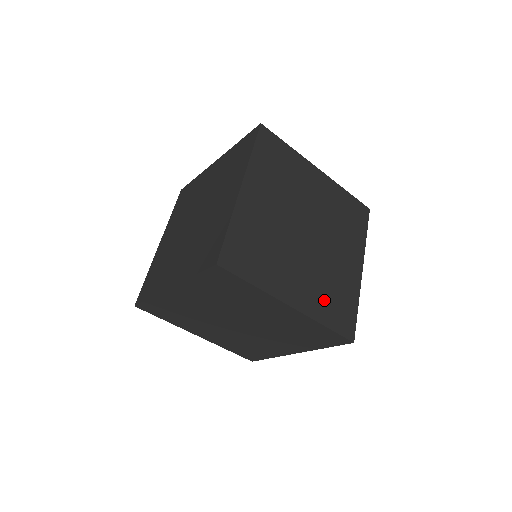
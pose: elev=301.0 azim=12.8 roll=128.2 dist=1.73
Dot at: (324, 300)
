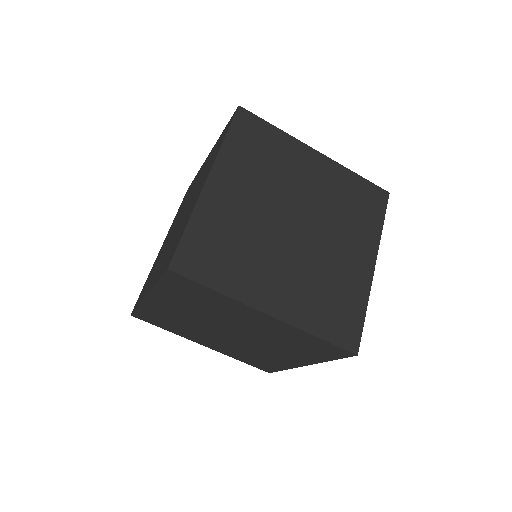
Dot at: (316, 305)
